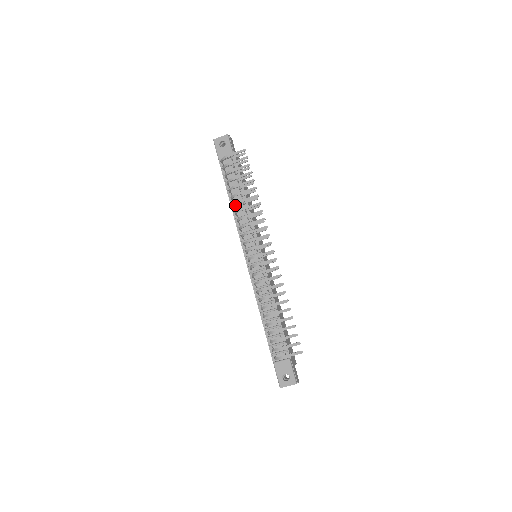
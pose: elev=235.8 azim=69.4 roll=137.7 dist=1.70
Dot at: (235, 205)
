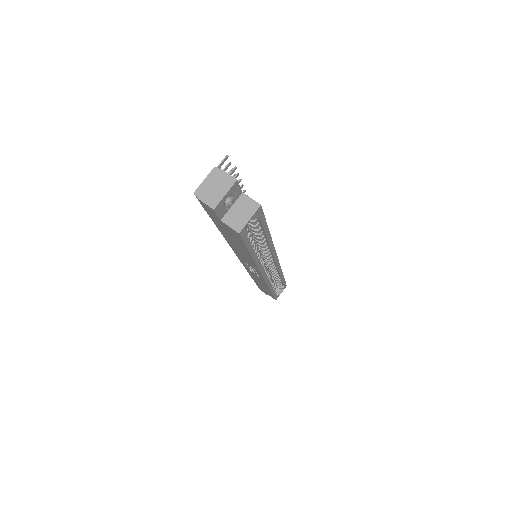
Dot at: occluded
